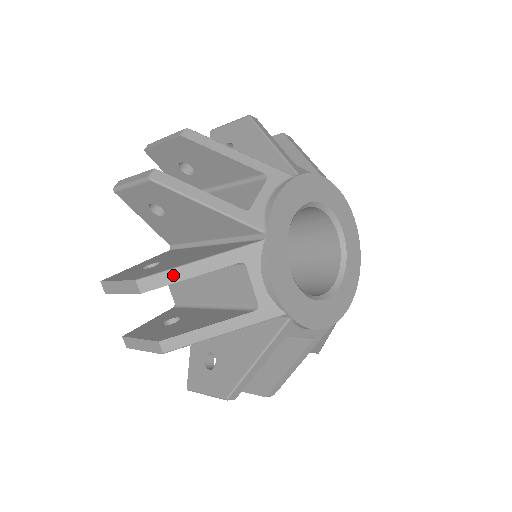
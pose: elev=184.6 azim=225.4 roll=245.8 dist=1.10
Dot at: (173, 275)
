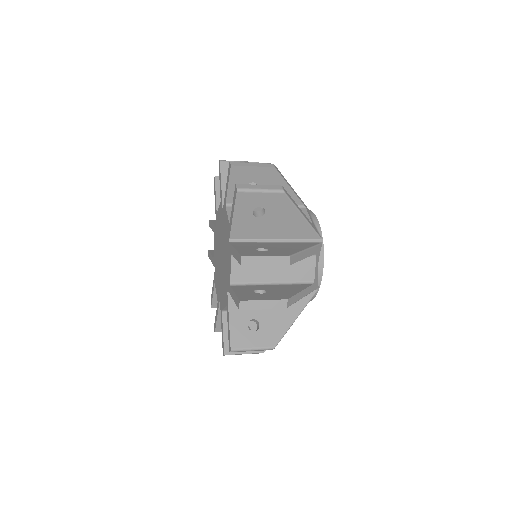
Dot at: (300, 256)
